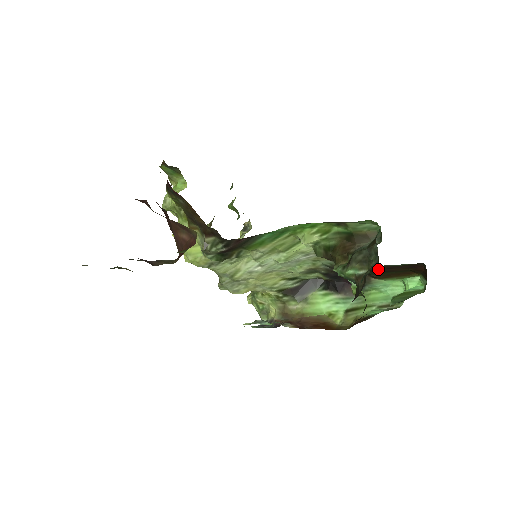
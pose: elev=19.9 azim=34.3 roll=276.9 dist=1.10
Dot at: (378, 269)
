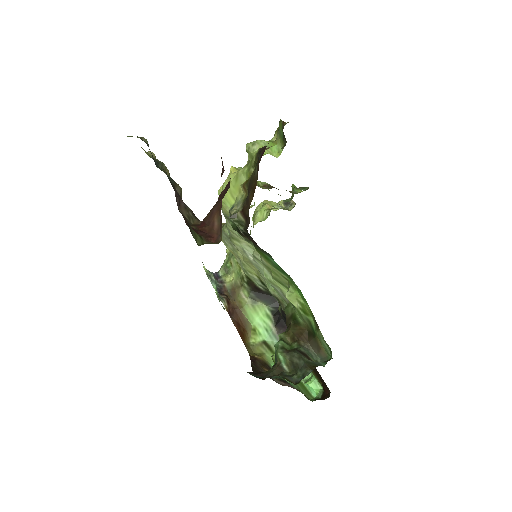
Dot at: occluded
